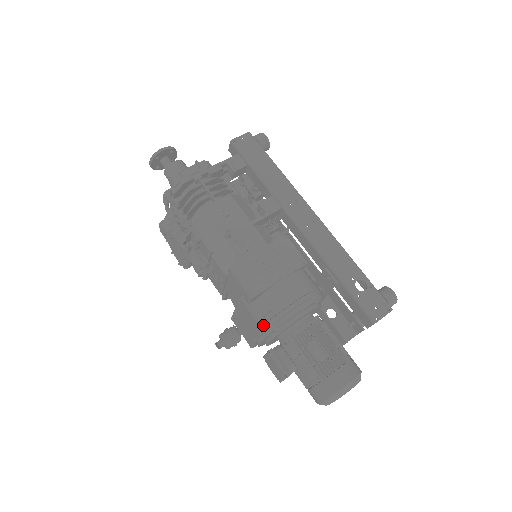
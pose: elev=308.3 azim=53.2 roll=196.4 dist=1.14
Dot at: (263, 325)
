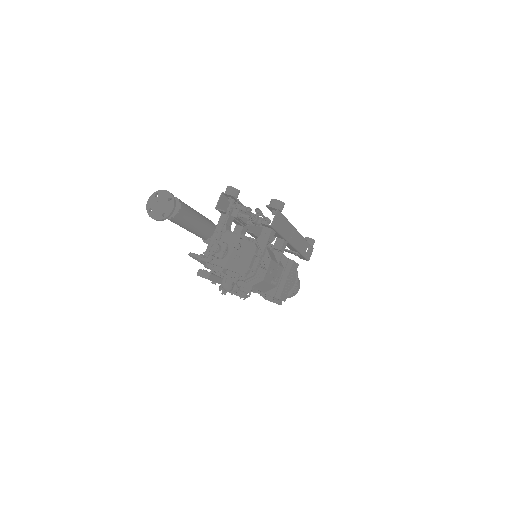
Dot at: (280, 300)
